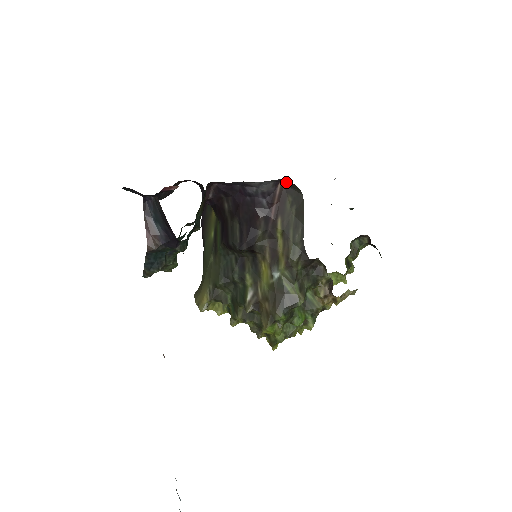
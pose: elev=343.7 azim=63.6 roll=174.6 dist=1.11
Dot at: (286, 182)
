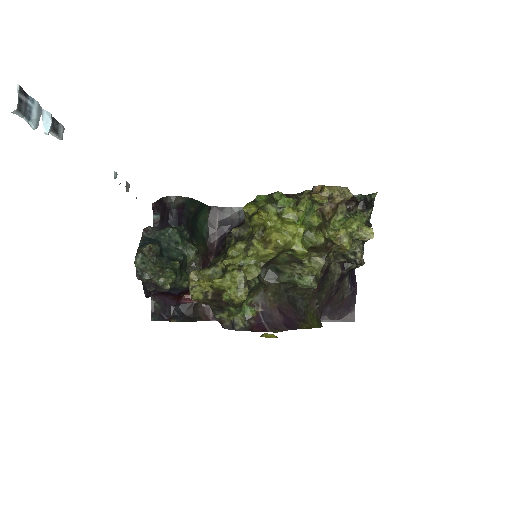
Dot at: occluded
